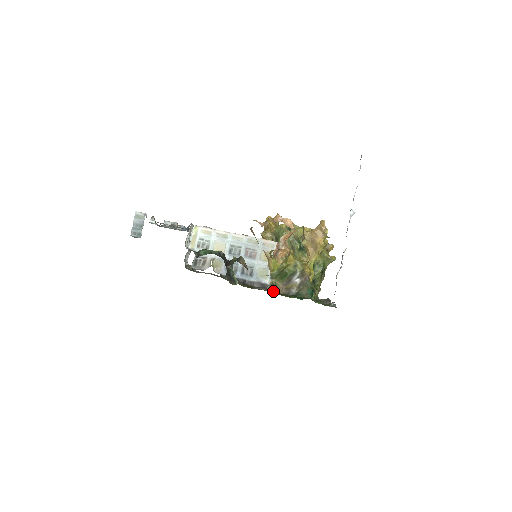
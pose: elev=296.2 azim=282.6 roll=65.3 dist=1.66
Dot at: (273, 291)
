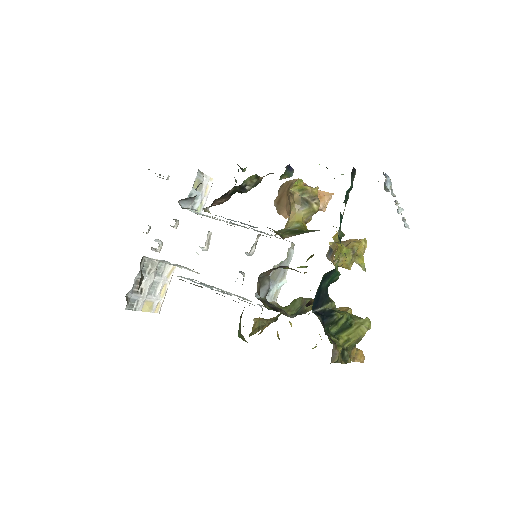
Dot at: occluded
